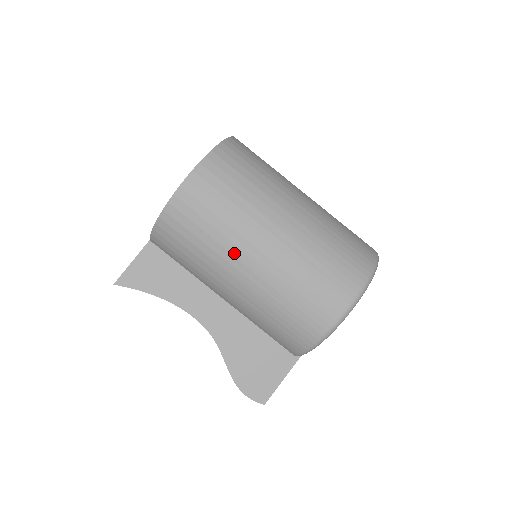
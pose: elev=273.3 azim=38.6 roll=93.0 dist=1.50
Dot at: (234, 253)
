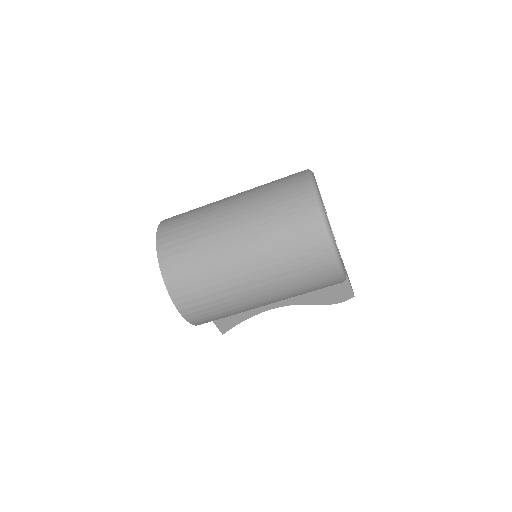
Dot at: (250, 307)
